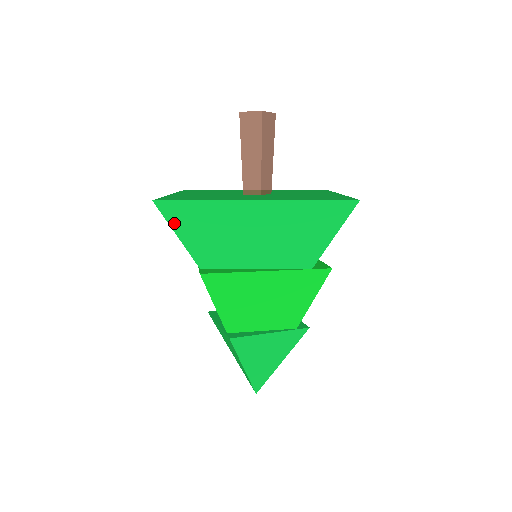
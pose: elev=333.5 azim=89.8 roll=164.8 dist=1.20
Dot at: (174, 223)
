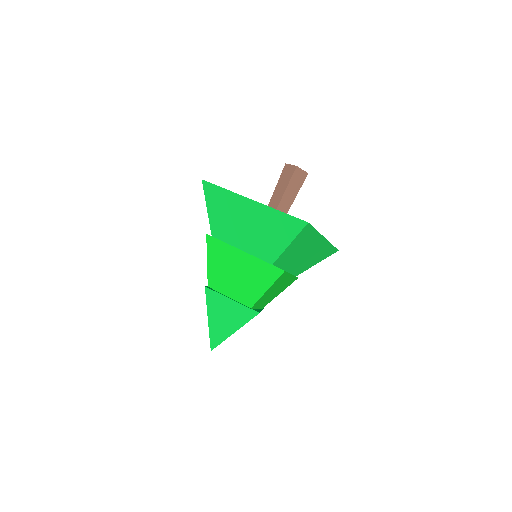
Dot at: (208, 198)
